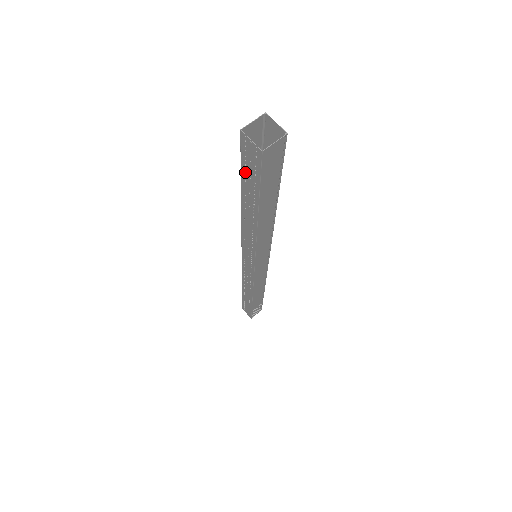
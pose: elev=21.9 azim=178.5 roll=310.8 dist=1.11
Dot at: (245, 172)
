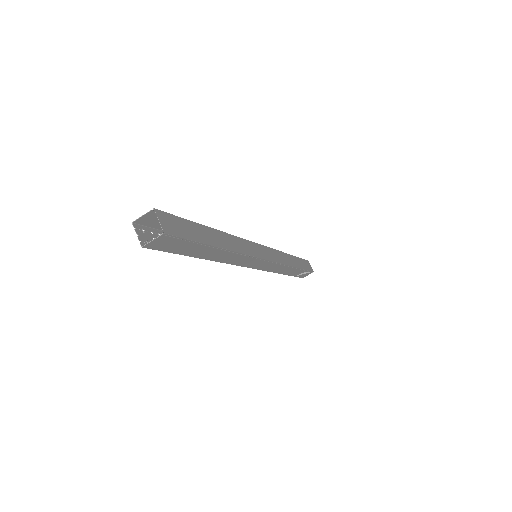
Dot at: occluded
